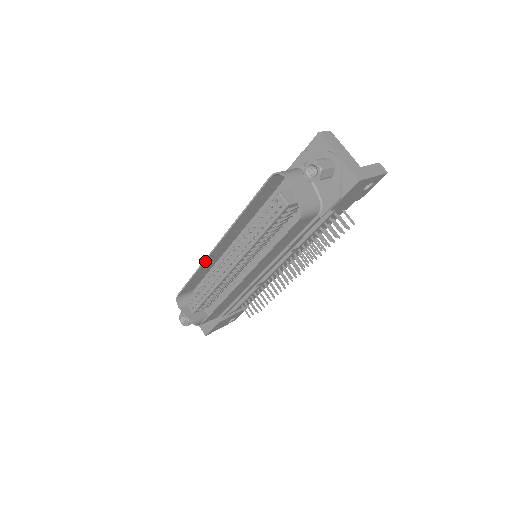
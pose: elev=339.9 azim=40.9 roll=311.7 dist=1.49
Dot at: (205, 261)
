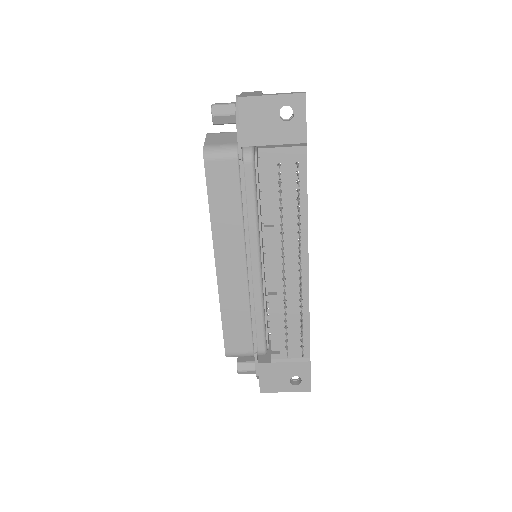
Dot at: occluded
